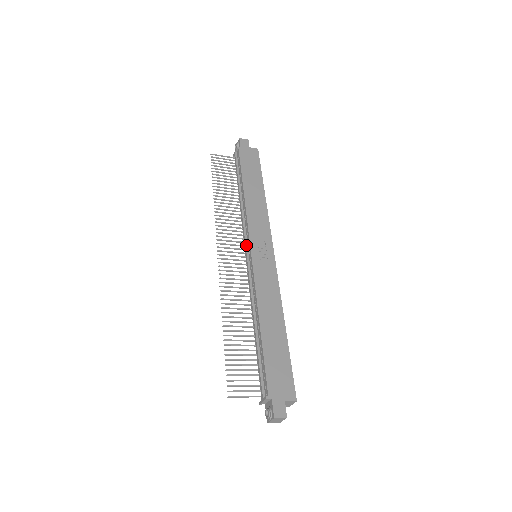
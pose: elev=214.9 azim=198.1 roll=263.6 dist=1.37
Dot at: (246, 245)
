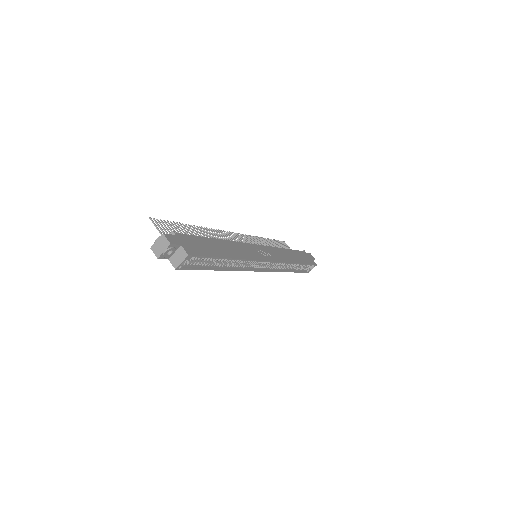
Dot at: occluded
